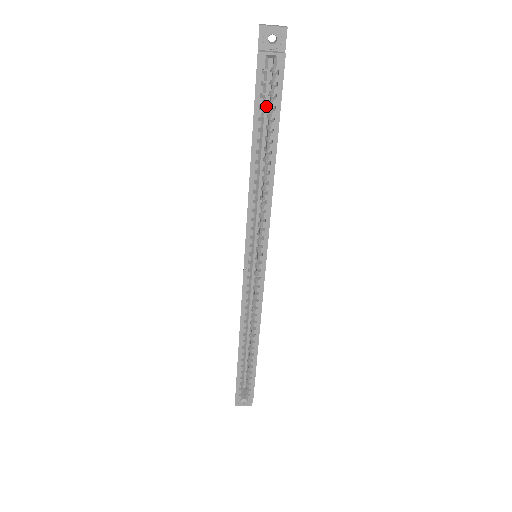
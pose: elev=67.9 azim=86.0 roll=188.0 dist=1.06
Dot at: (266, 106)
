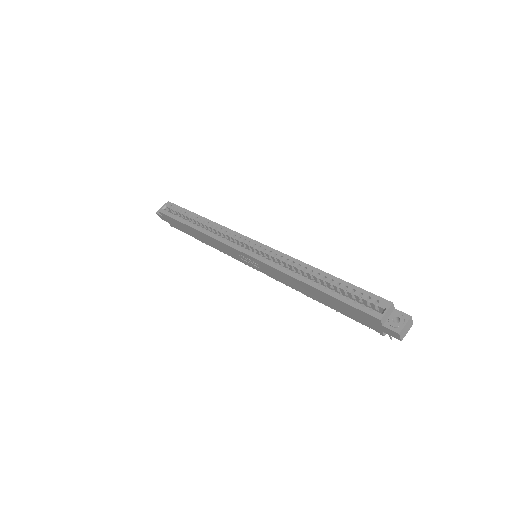
Dot at: occluded
